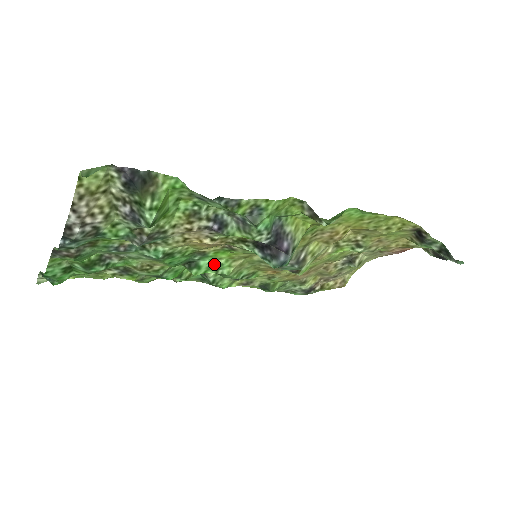
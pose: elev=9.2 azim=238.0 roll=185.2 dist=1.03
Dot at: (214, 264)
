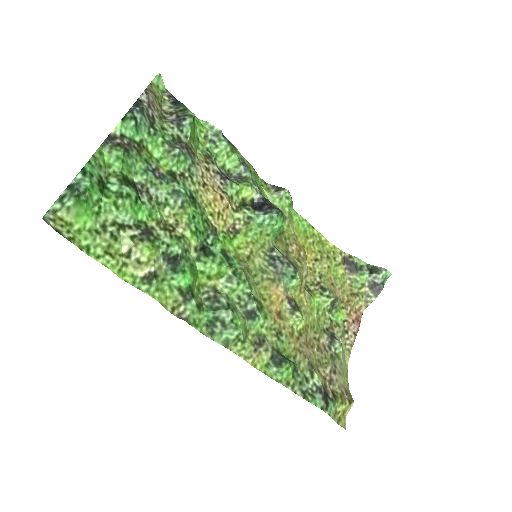
Dot at: (225, 256)
